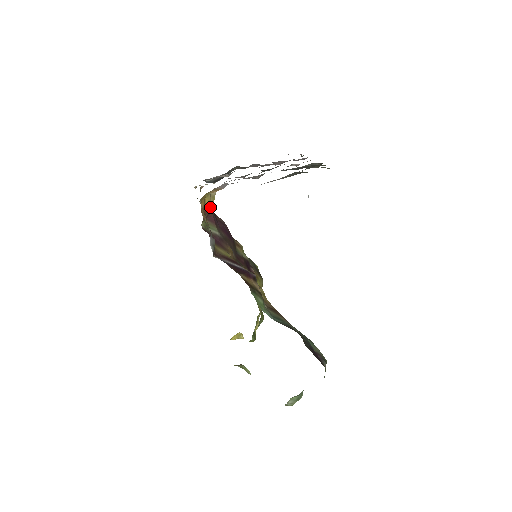
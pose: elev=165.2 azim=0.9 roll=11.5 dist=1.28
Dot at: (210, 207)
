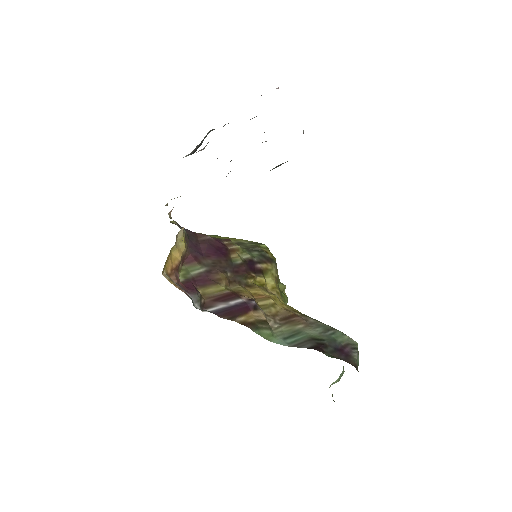
Dot at: (181, 253)
